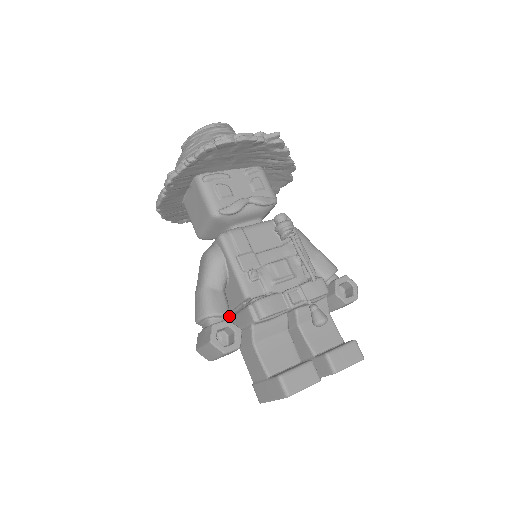
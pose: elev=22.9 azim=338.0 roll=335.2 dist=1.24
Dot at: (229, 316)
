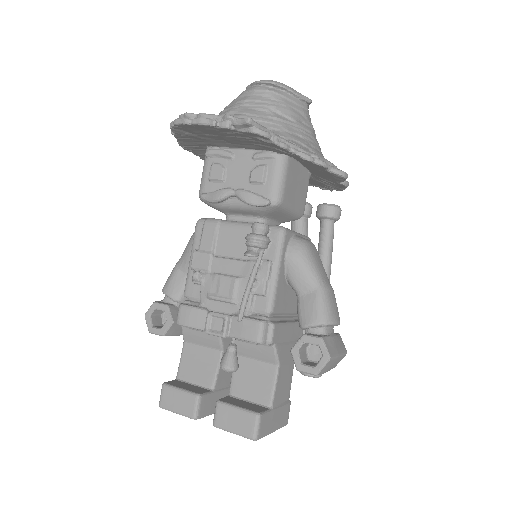
Dot at: (183, 302)
